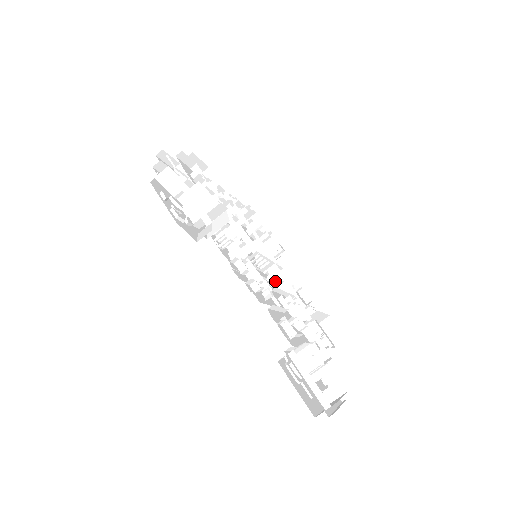
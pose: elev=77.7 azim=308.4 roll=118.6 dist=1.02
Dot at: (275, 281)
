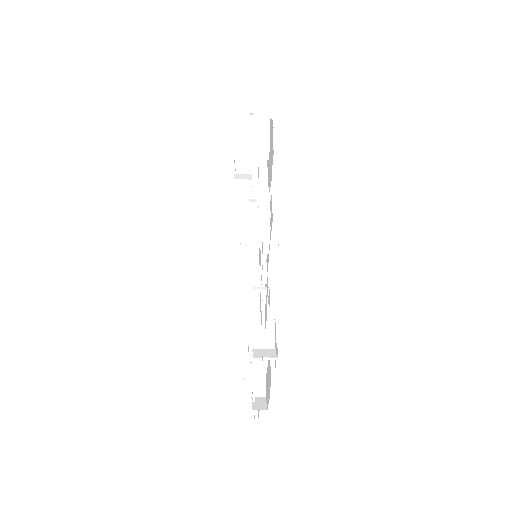
Dot at: occluded
